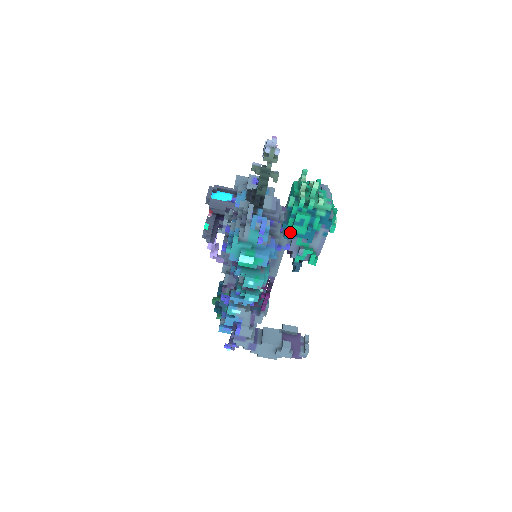
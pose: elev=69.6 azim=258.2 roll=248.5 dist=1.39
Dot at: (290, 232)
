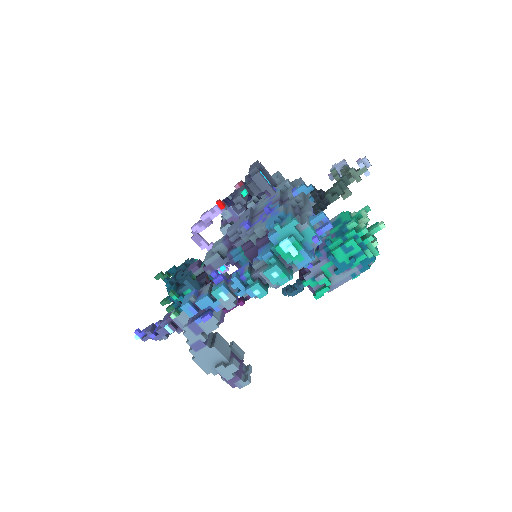
Dot at: (328, 252)
